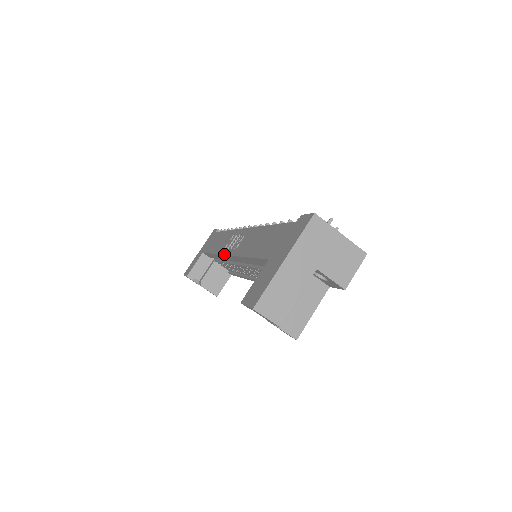
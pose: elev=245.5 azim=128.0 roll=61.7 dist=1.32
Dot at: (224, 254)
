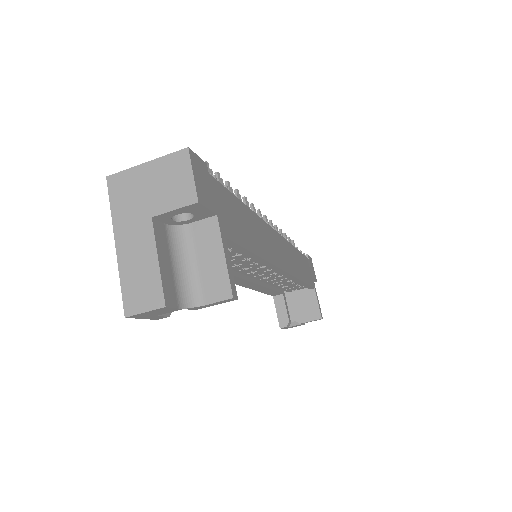
Dot at: occluded
